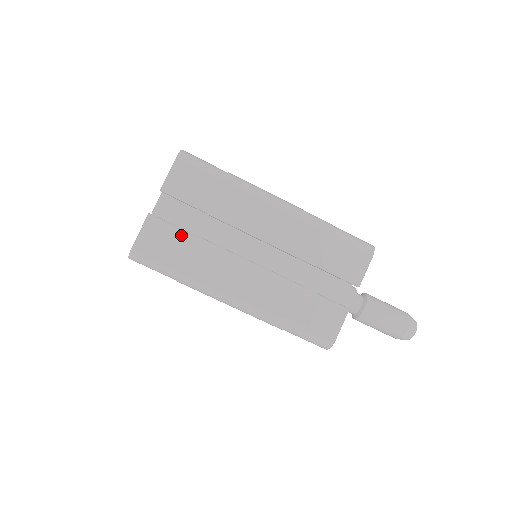
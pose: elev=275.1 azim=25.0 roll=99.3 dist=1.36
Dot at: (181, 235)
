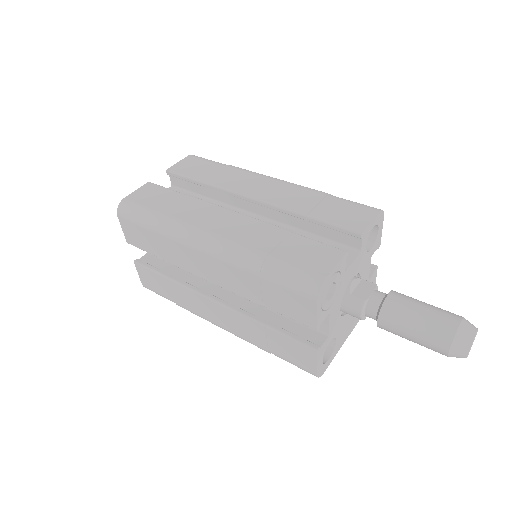
Dot at: (171, 193)
